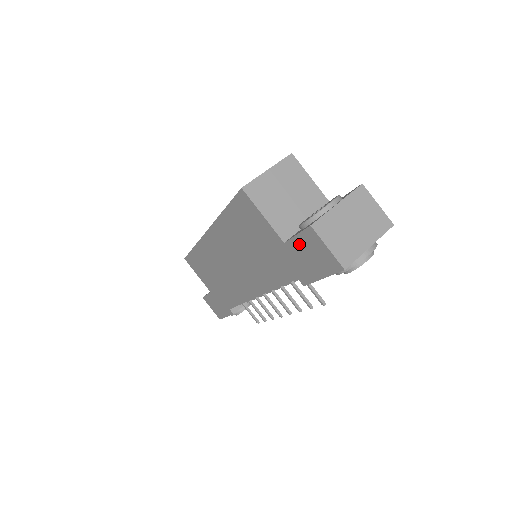
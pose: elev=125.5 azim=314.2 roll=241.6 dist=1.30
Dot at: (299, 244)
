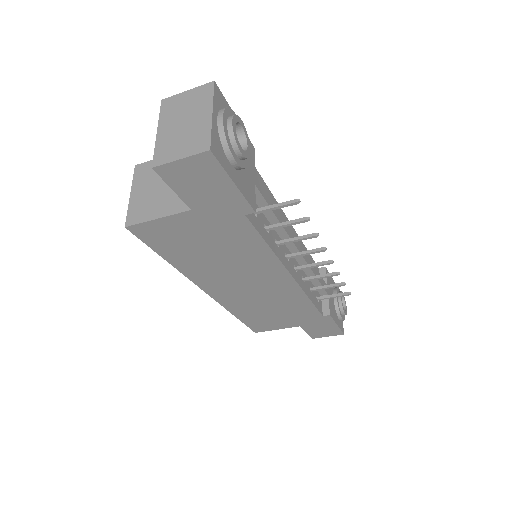
Dot at: (186, 193)
